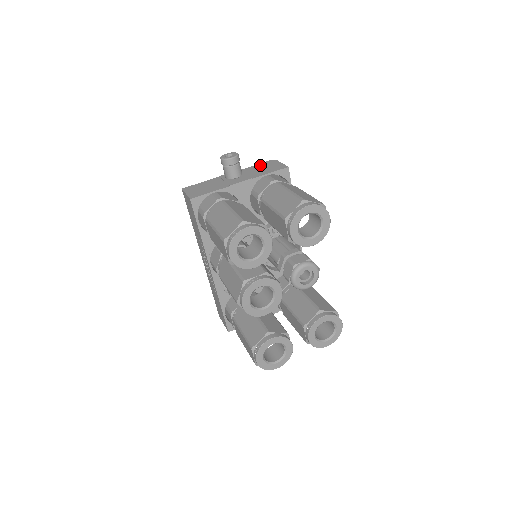
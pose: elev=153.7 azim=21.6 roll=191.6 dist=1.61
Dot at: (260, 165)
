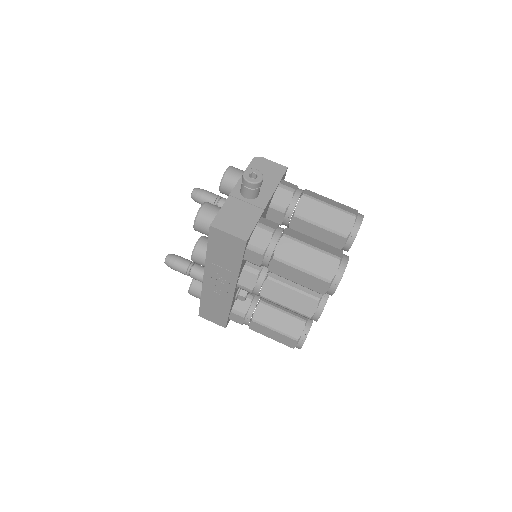
Dot at: (254, 168)
